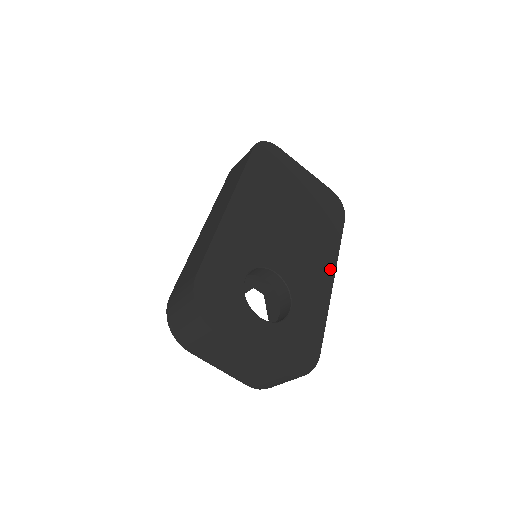
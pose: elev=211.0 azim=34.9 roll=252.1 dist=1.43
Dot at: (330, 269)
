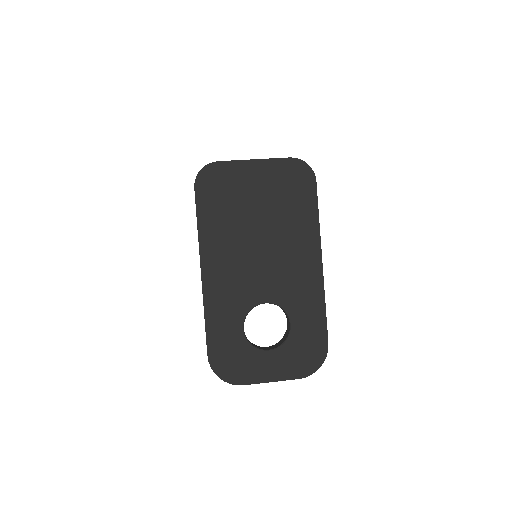
Dot at: (315, 256)
